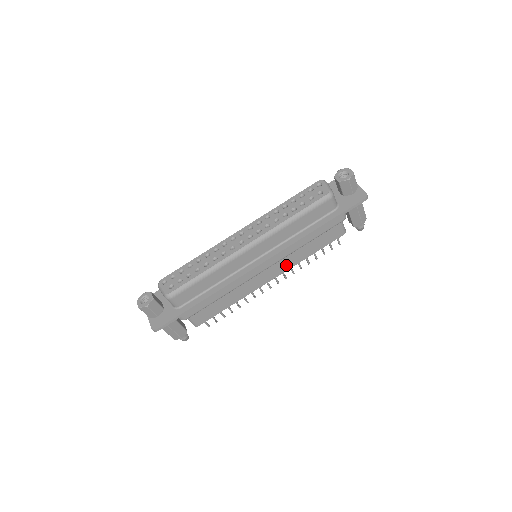
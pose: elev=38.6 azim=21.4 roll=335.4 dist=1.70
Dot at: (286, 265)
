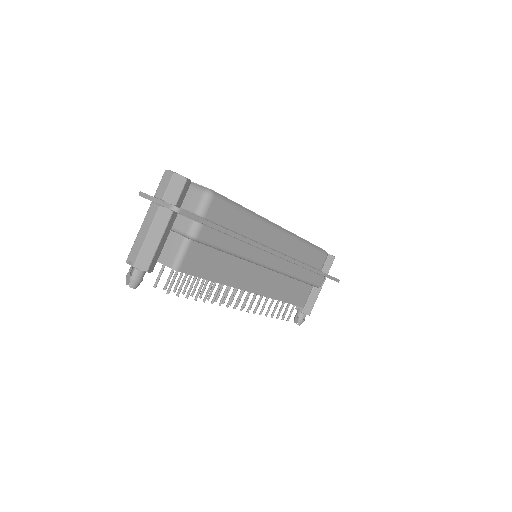
Dot at: (269, 289)
